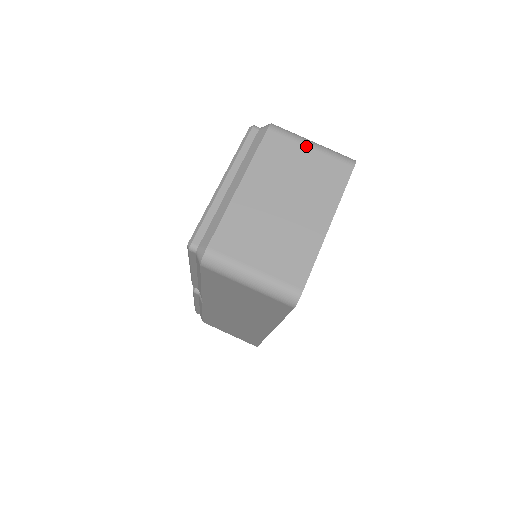
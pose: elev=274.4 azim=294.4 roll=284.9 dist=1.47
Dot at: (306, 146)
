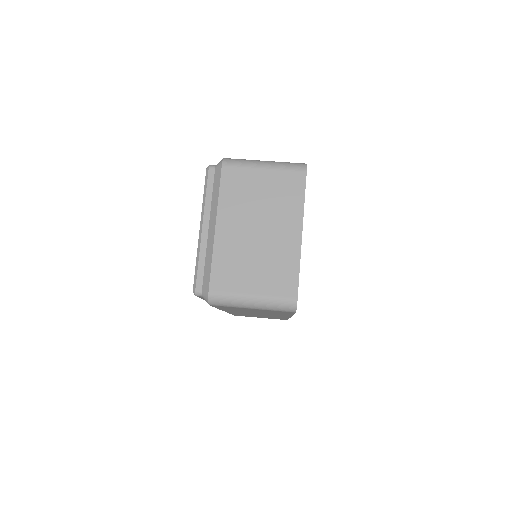
Dot at: (259, 169)
